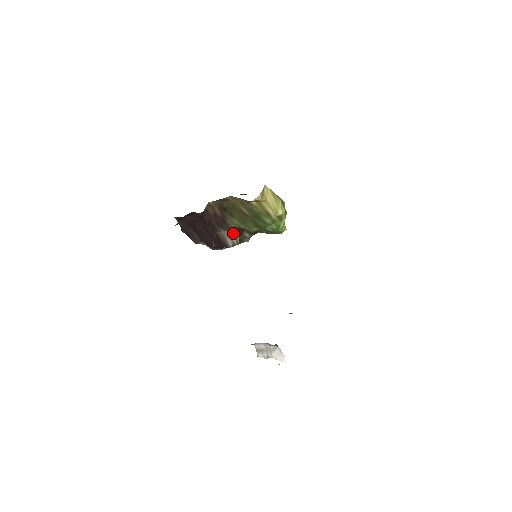
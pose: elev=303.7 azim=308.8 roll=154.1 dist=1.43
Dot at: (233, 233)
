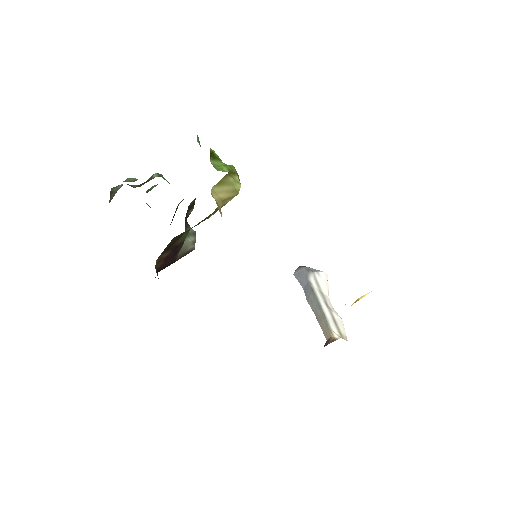
Dot at: (187, 237)
